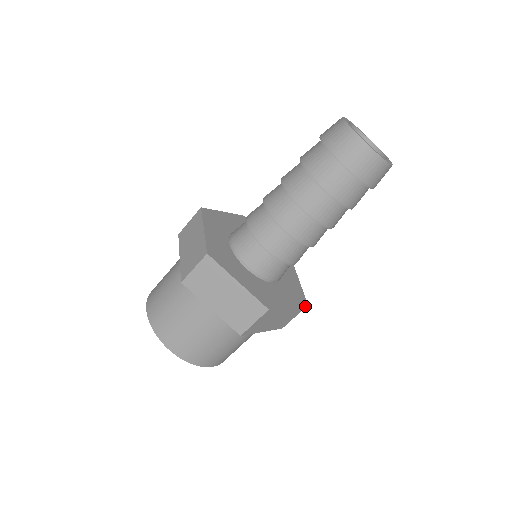
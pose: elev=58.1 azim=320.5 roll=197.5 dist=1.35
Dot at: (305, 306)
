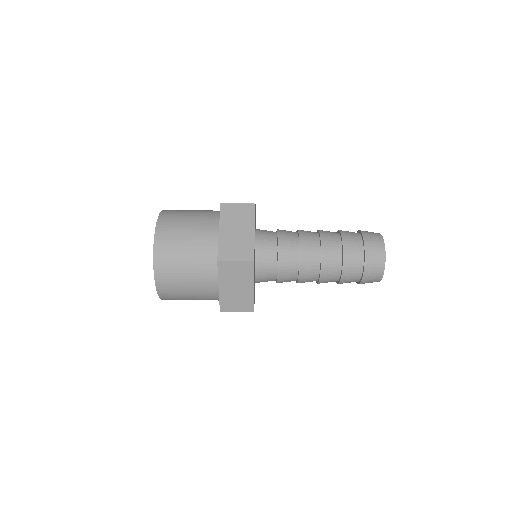
Dot at: (253, 310)
